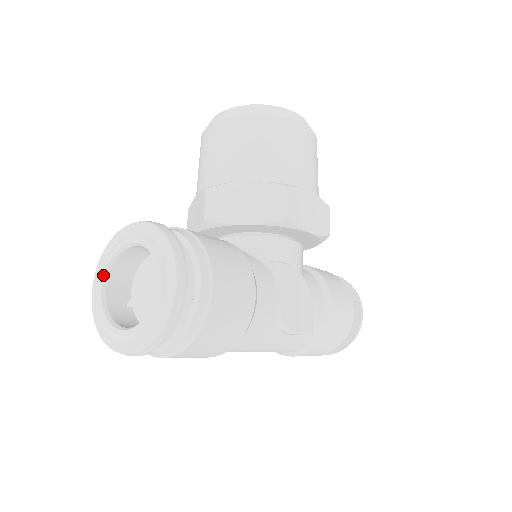
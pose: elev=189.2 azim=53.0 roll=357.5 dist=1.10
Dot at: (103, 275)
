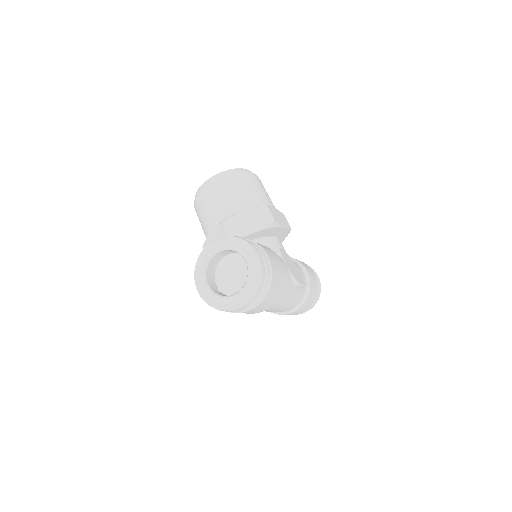
Dot at: (204, 277)
